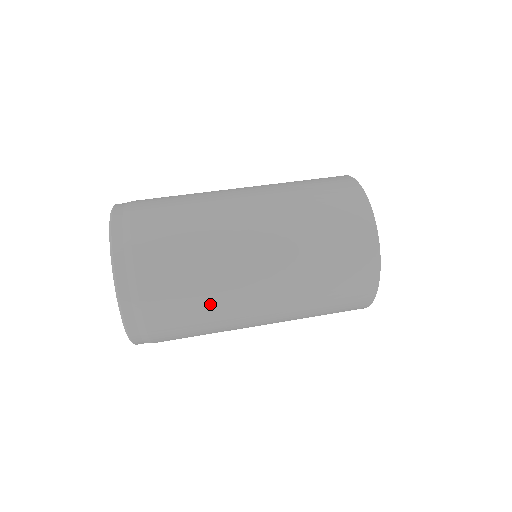
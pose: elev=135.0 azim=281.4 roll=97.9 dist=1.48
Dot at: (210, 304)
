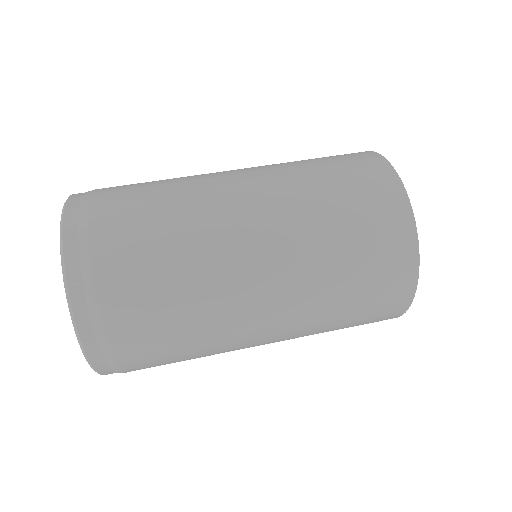
Dot at: (204, 356)
